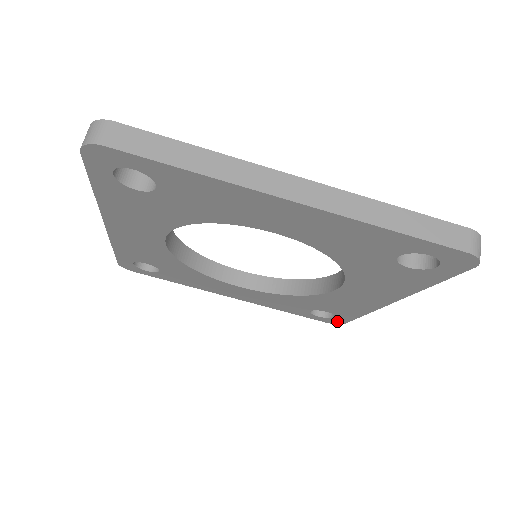
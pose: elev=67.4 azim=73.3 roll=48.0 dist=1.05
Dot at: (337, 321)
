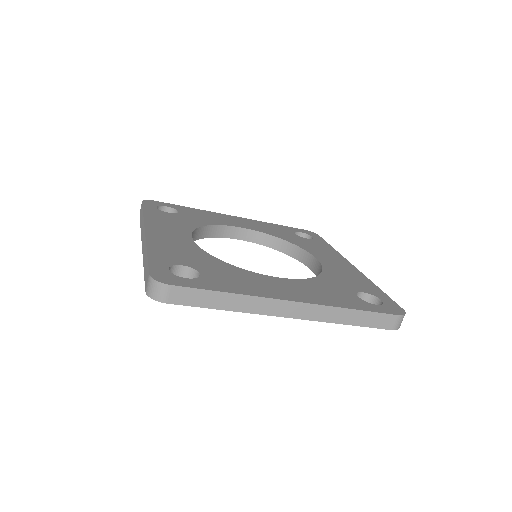
Dot at: occluded
